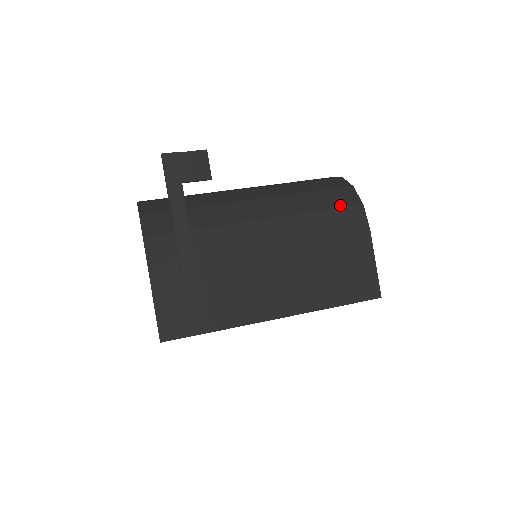
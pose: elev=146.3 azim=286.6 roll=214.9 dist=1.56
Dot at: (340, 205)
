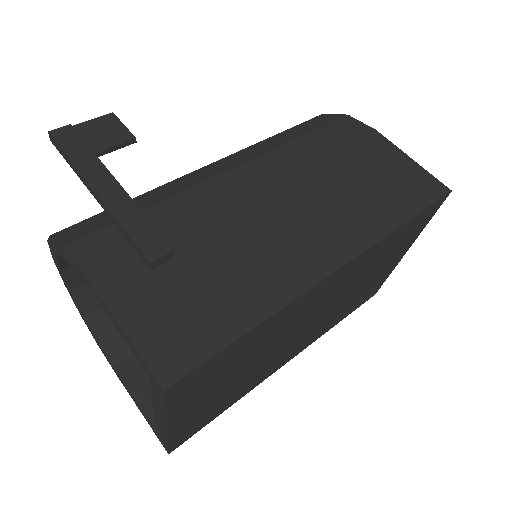
Dot at: (320, 125)
